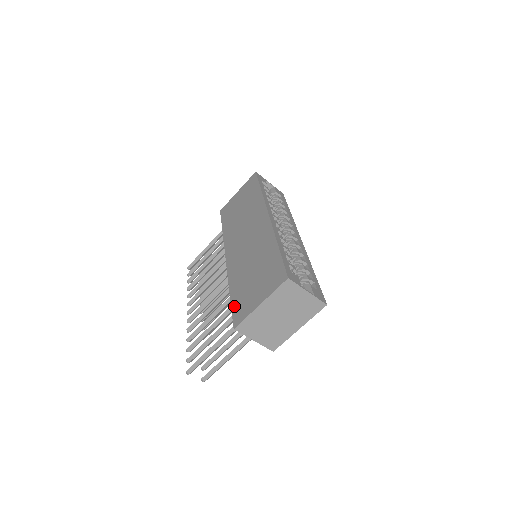
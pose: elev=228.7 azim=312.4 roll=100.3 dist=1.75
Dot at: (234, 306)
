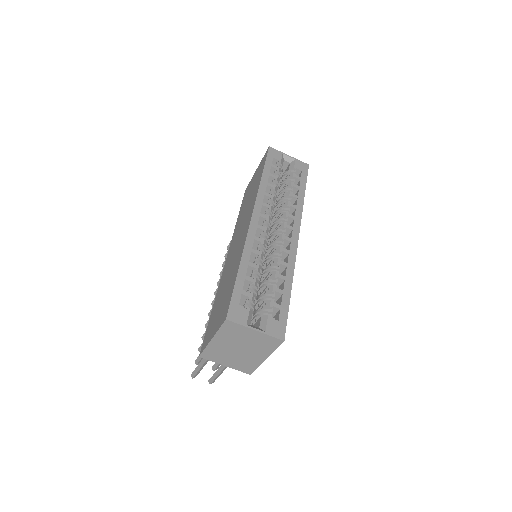
Dot at: (207, 328)
